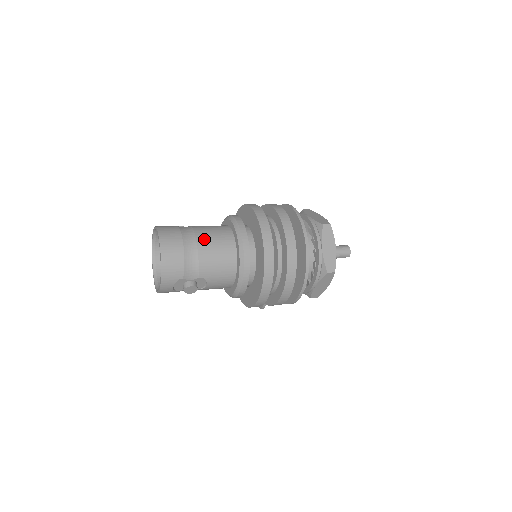
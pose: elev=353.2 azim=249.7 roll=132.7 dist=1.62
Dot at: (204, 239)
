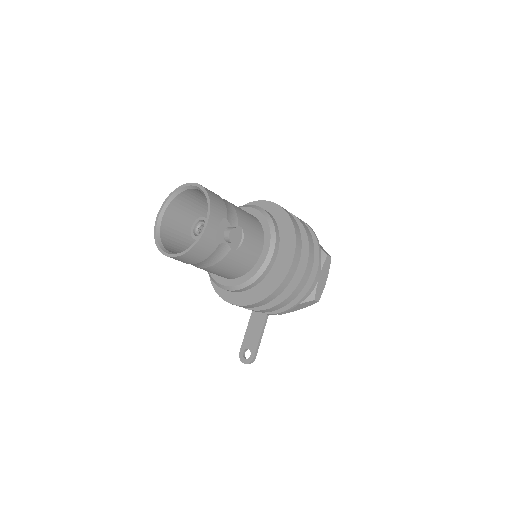
Dot at: occluded
